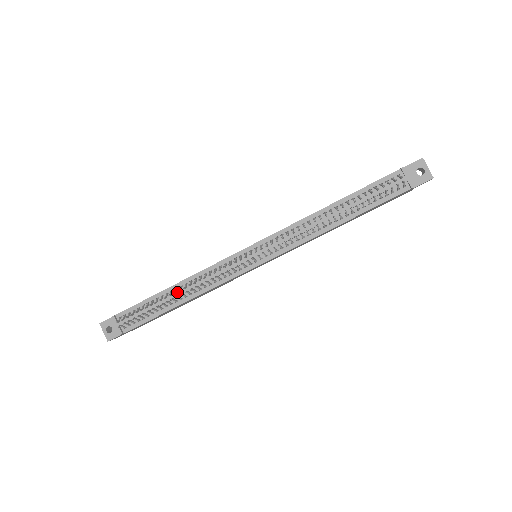
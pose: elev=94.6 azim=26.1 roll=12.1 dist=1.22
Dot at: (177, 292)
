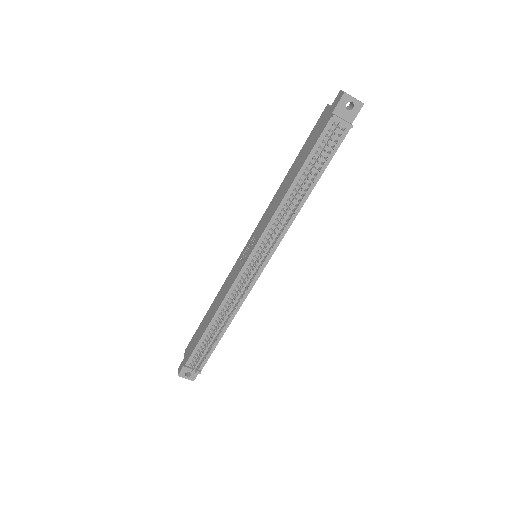
Dot at: (218, 324)
